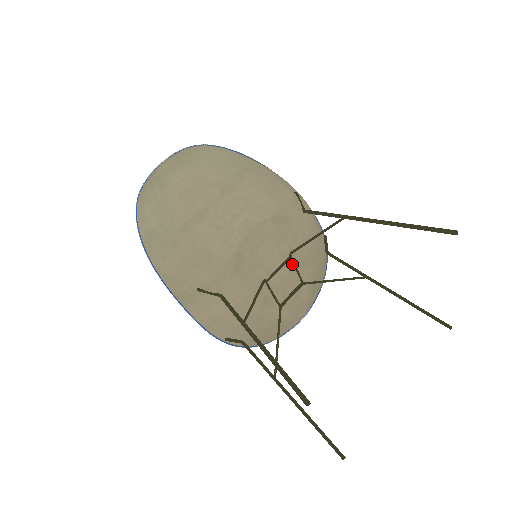
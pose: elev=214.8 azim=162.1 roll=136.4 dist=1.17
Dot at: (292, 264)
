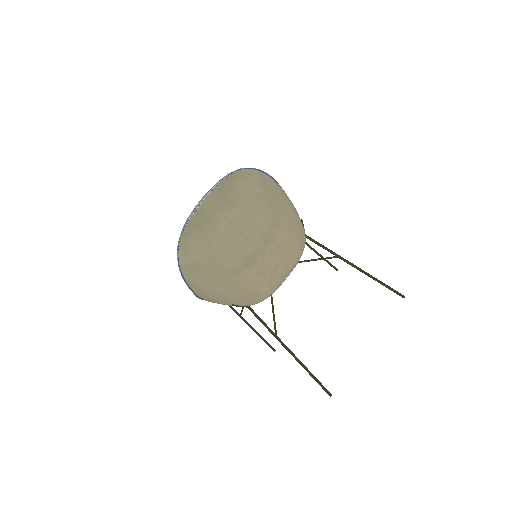
Dot at: occluded
